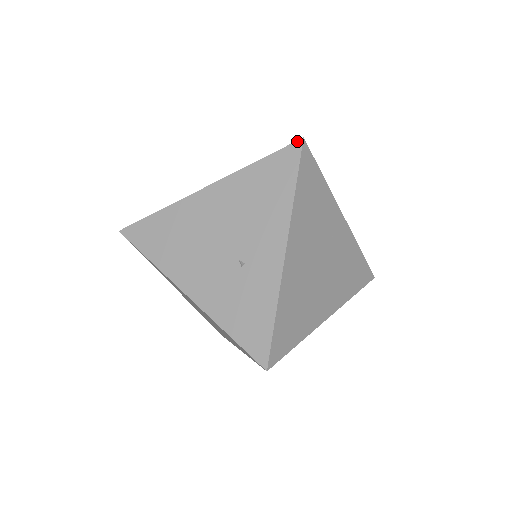
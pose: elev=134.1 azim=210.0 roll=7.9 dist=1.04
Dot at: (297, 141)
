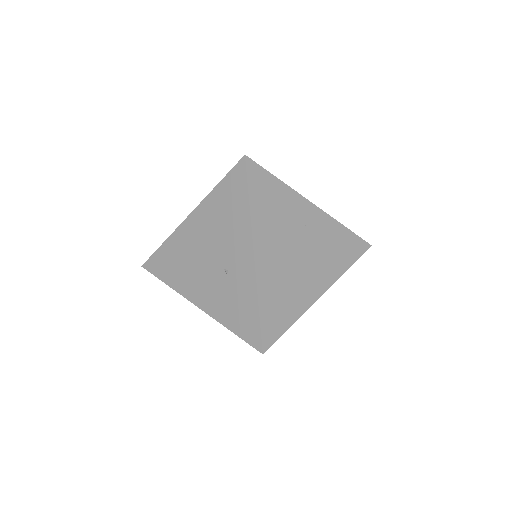
Dot at: (241, 159)
